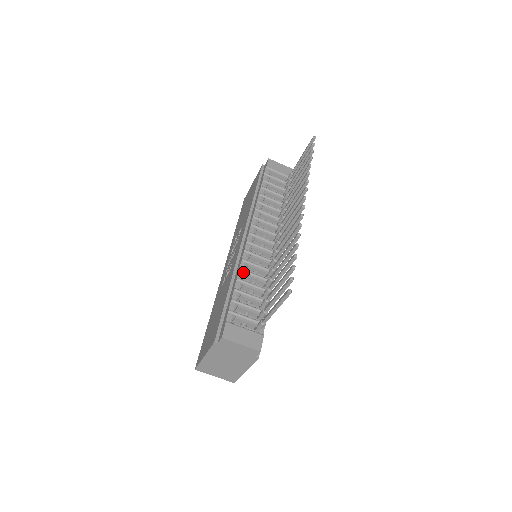
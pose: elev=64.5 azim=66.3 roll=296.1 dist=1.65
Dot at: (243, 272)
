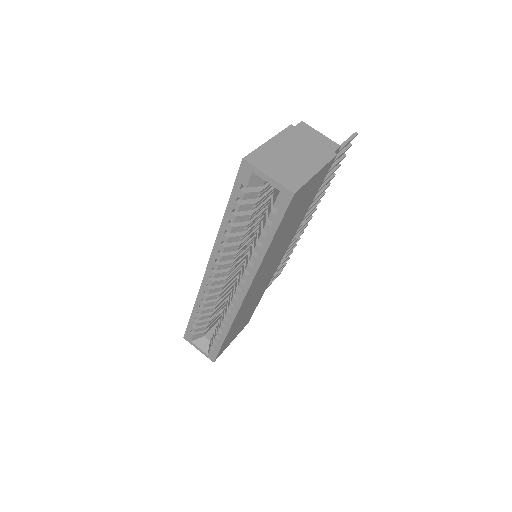
Dot at: occluded
